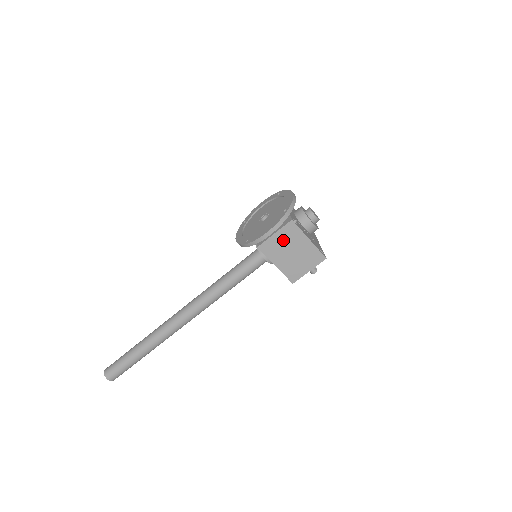
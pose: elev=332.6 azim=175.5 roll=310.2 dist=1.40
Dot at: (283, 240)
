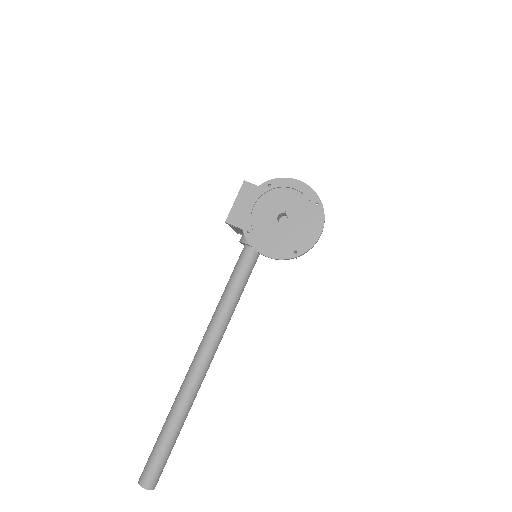
Dot at: occluded
